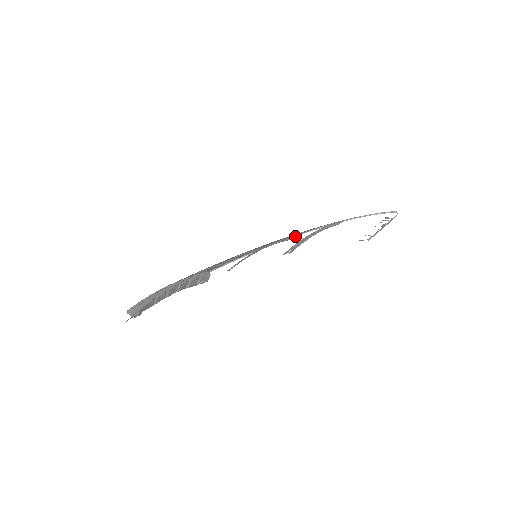
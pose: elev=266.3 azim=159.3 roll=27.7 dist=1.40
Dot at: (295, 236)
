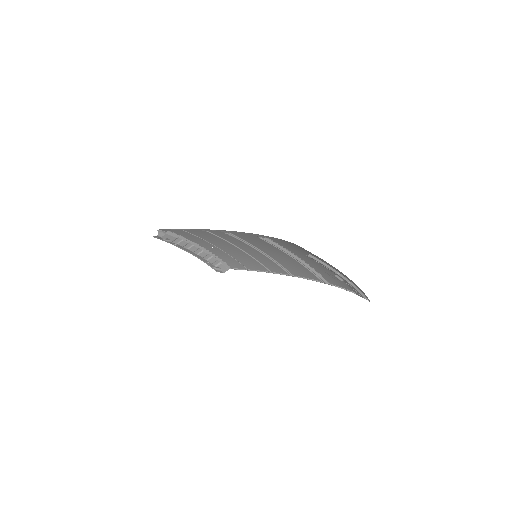
Dot at: (296, 276)
